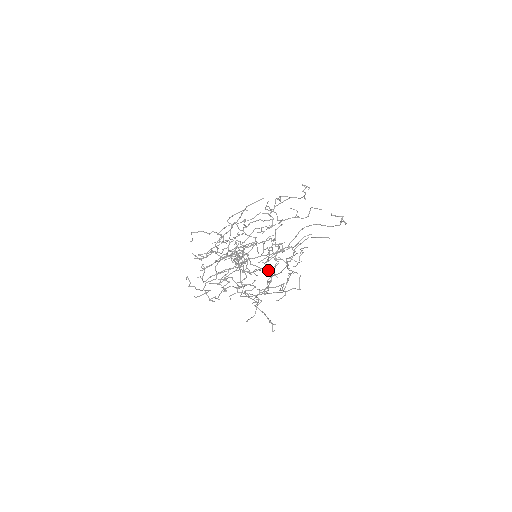
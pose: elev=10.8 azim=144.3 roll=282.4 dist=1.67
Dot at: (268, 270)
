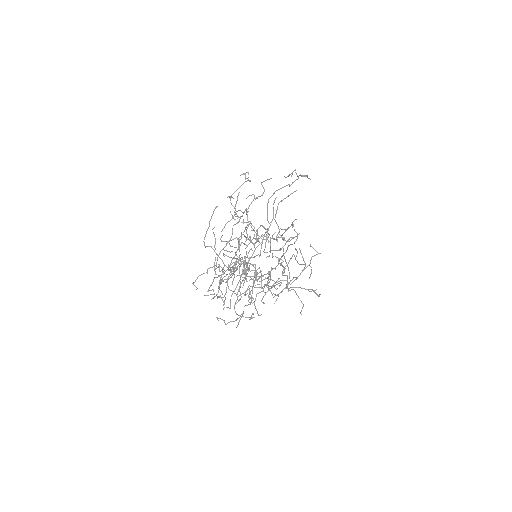
Dot at: occluded
